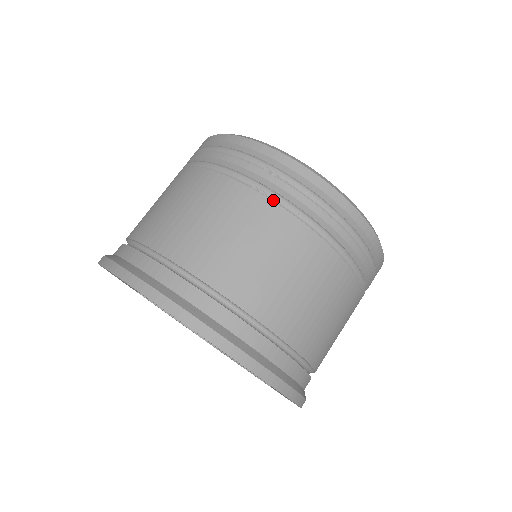
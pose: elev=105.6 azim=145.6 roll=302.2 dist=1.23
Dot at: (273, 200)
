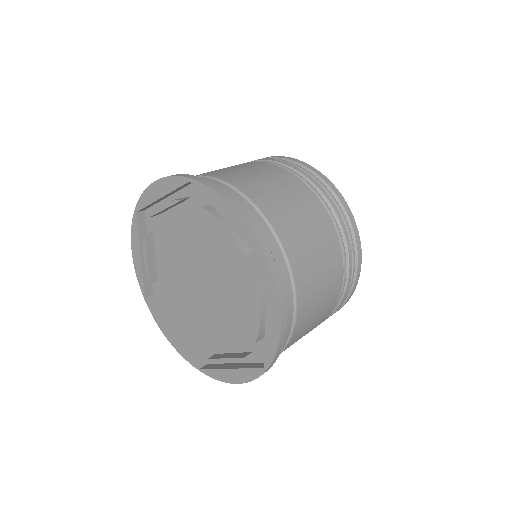
Dot at: (335, 229)
